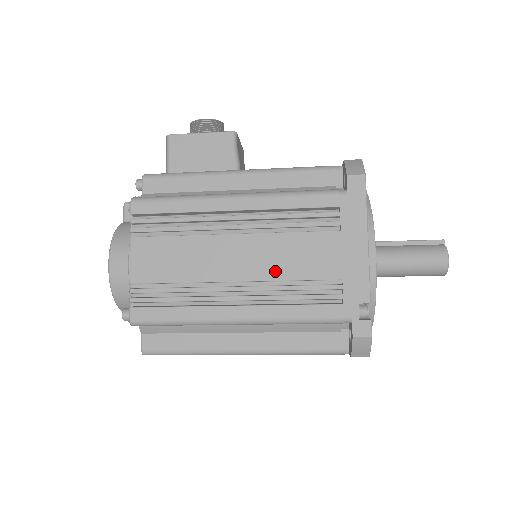
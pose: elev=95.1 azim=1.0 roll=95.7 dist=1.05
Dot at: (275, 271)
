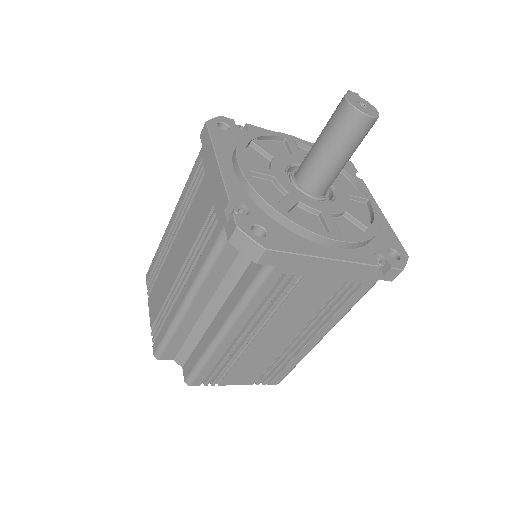
Dot at: (189, 244)
